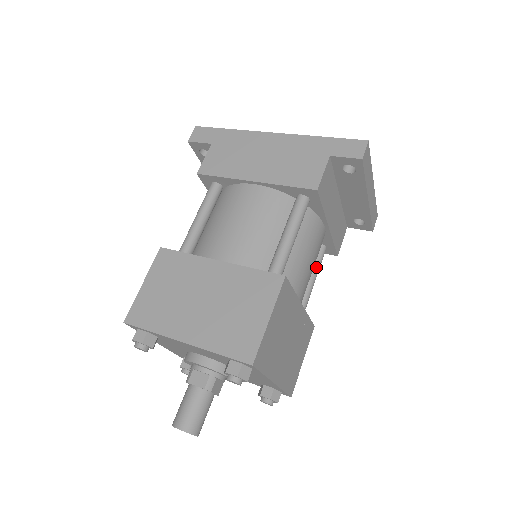
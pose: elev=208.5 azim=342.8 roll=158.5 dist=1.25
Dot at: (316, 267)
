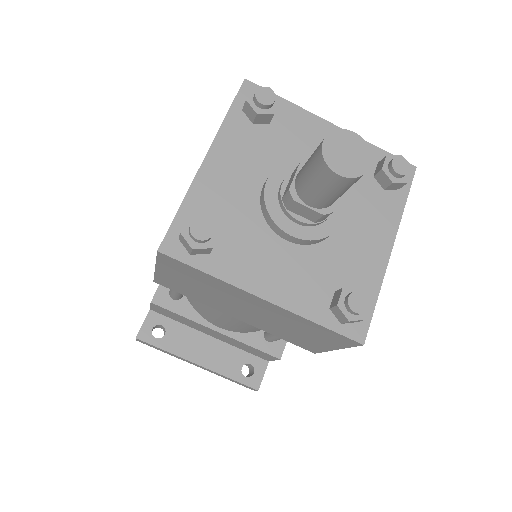
Dot at: occluded
